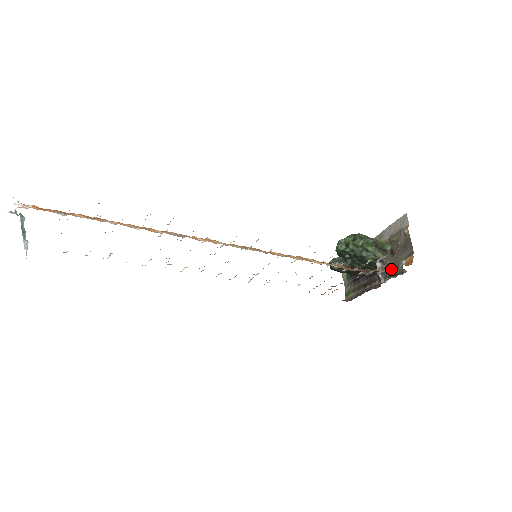
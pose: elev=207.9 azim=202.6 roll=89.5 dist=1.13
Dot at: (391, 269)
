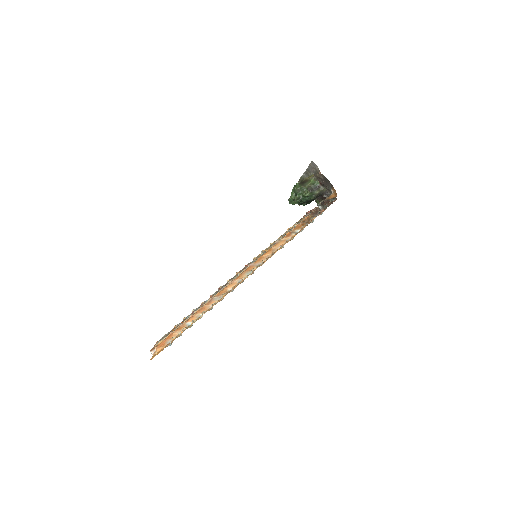
Dot at: (329, 194)
